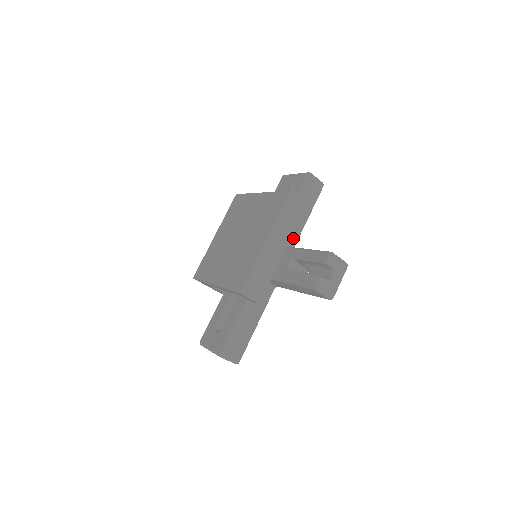
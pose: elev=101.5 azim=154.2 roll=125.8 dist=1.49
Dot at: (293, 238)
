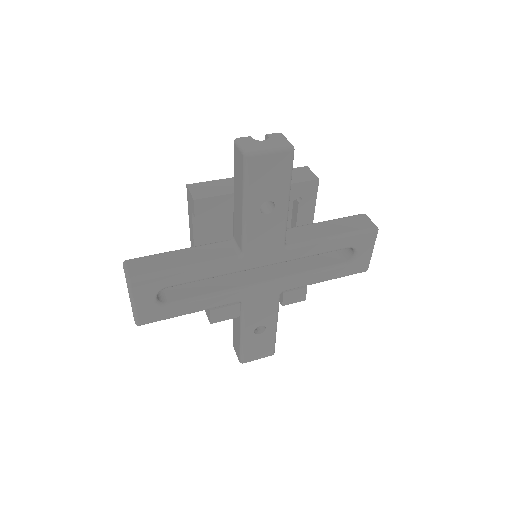
Dot at: (301, 238)
